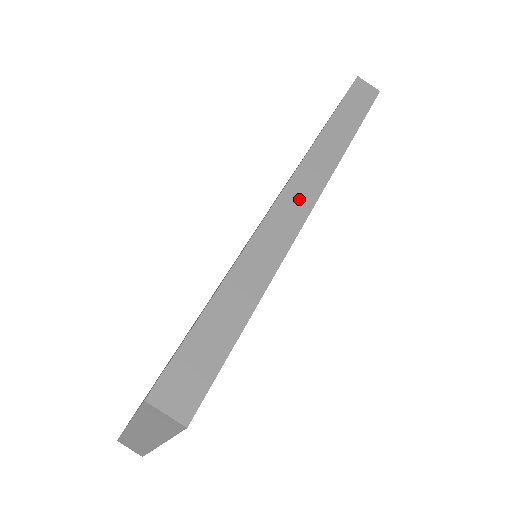
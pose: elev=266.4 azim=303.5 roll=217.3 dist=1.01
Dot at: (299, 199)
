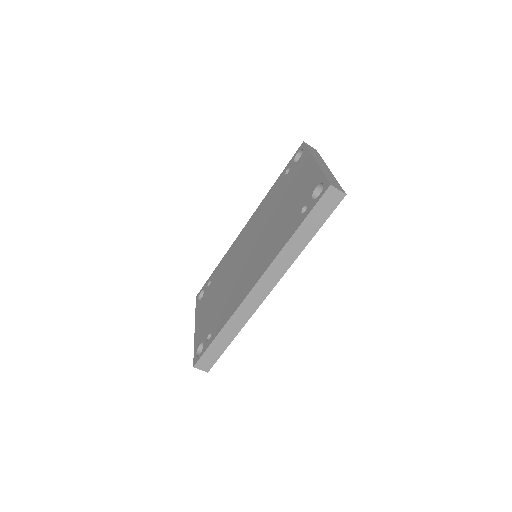
Dot at: (262, 290)
